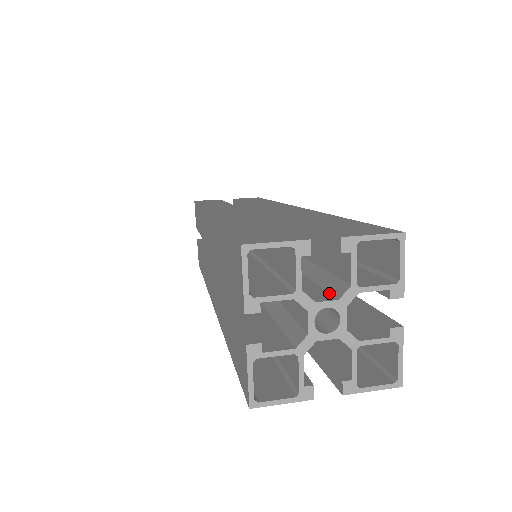
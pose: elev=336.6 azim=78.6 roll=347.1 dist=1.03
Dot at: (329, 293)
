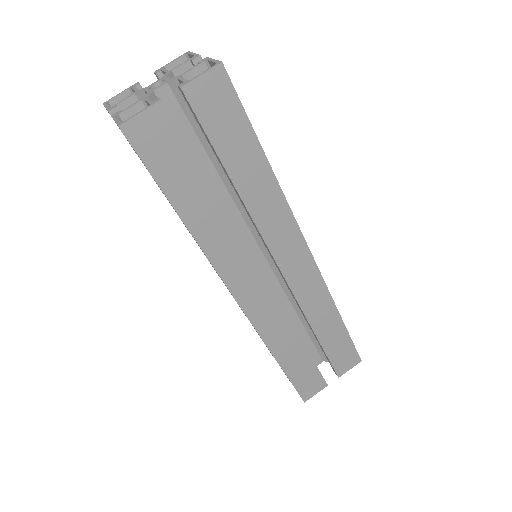
Dot at: (320, 356)
